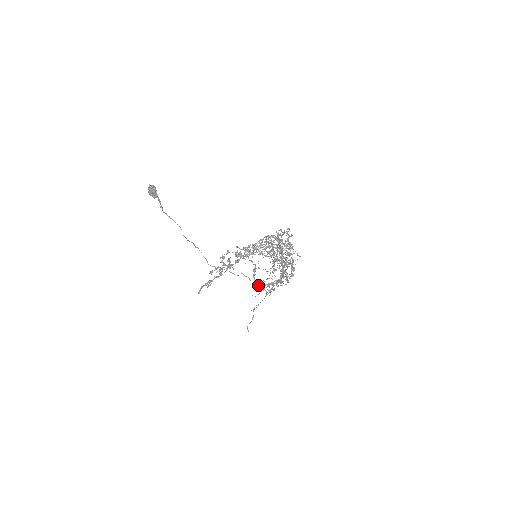
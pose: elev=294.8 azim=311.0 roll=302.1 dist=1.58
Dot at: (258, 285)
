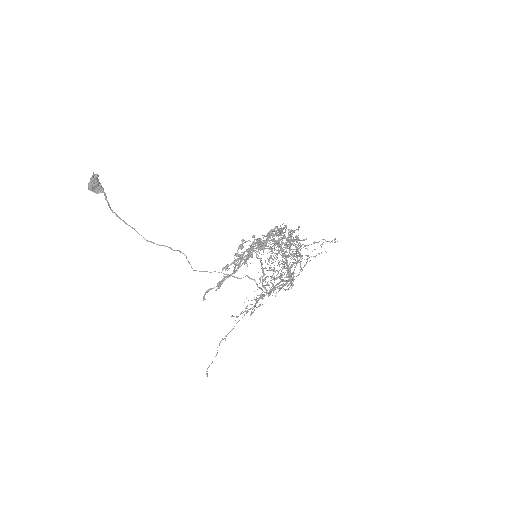
Dot at: (265, 289)
